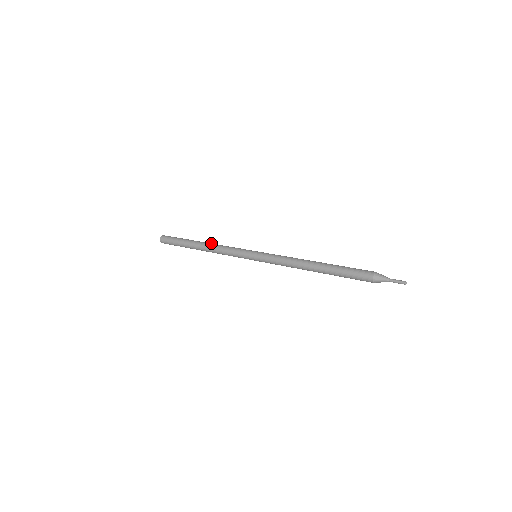
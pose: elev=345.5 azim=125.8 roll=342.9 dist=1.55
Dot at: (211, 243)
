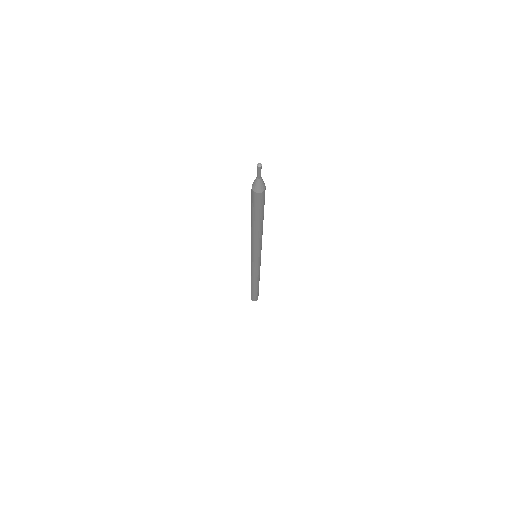
Dot at: occluded
